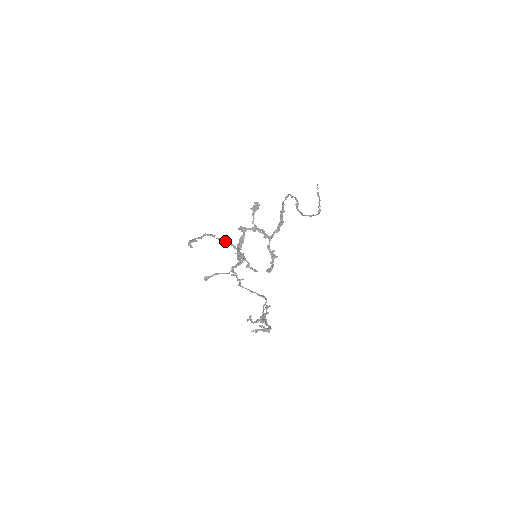
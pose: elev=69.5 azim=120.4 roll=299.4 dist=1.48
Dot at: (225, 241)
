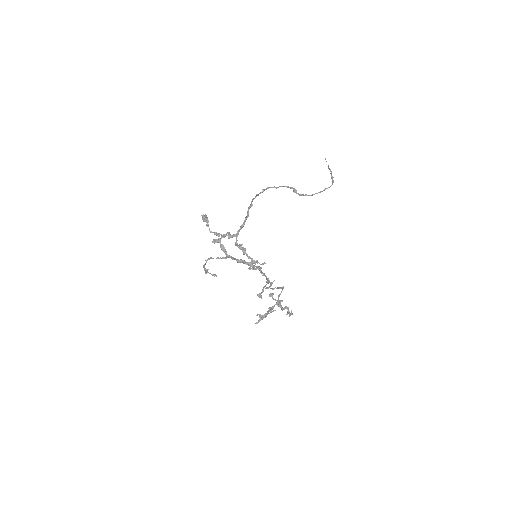
Dot at: (222, 258)
